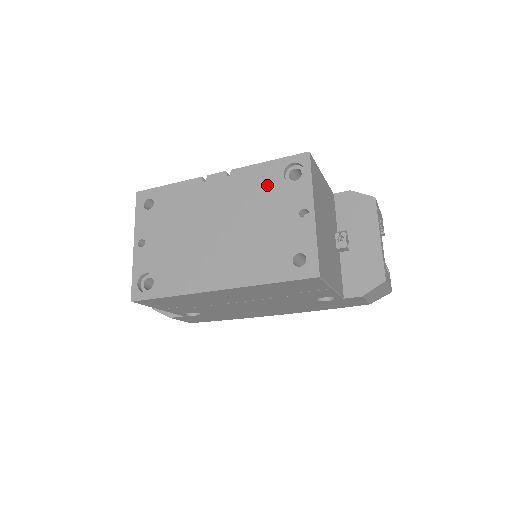
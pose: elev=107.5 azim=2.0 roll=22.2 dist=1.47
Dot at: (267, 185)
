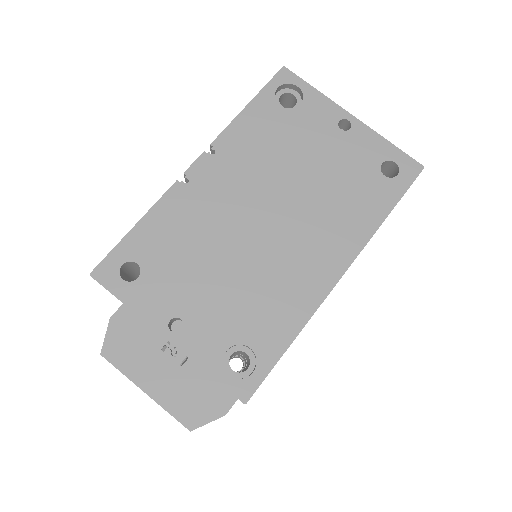
Dot at: (274, 128)
